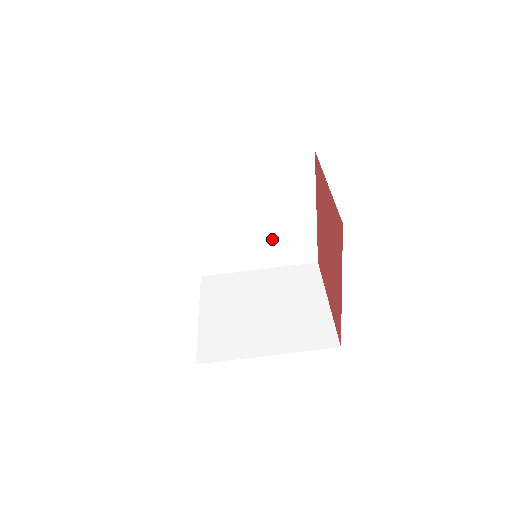
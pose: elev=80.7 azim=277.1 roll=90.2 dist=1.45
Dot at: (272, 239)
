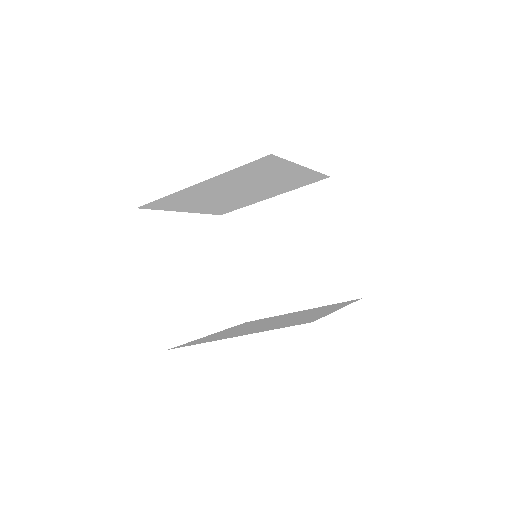
Dot at: (271, 188)
